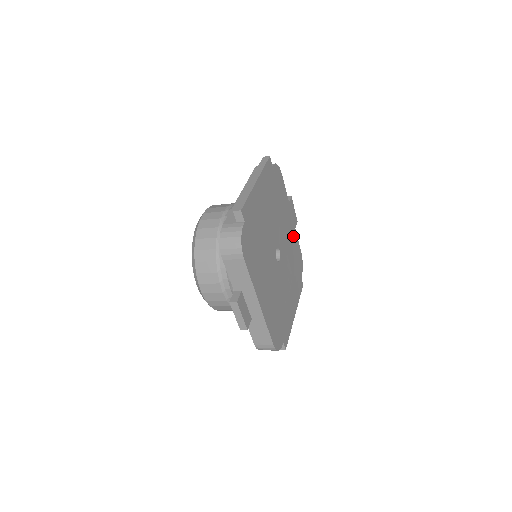
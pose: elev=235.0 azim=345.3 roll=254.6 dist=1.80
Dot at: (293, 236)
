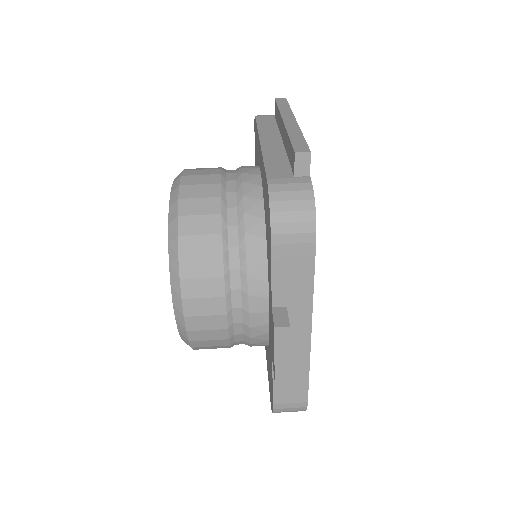
Dot at: occluded
